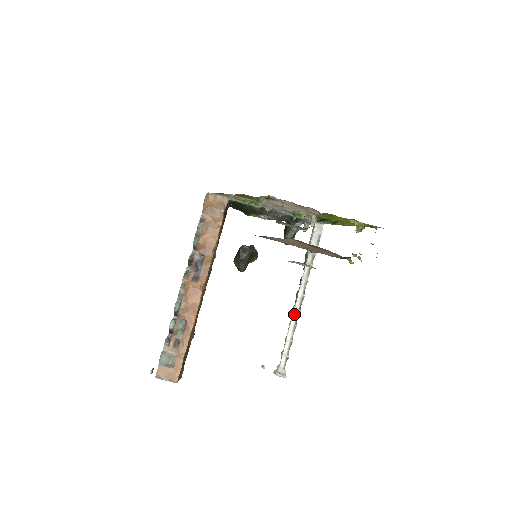
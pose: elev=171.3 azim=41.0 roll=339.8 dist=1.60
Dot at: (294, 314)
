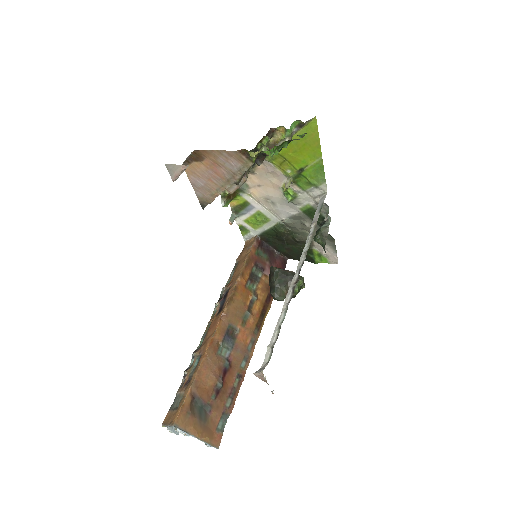
Dot at: (288, 293)
